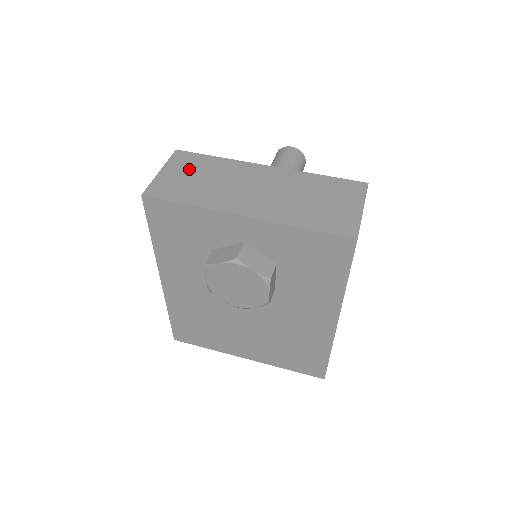
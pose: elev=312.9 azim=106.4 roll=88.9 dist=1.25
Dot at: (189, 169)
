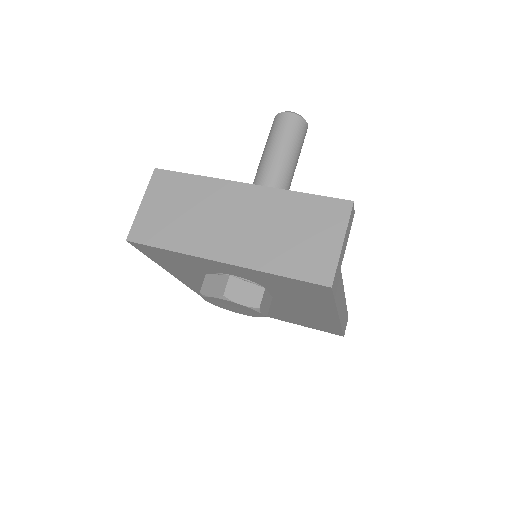
Dot at: (168, 198)
